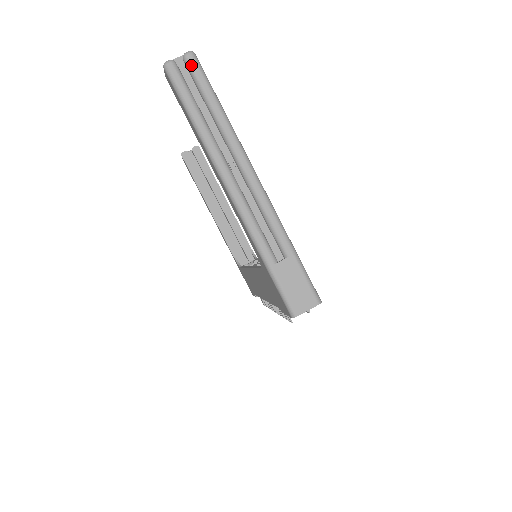
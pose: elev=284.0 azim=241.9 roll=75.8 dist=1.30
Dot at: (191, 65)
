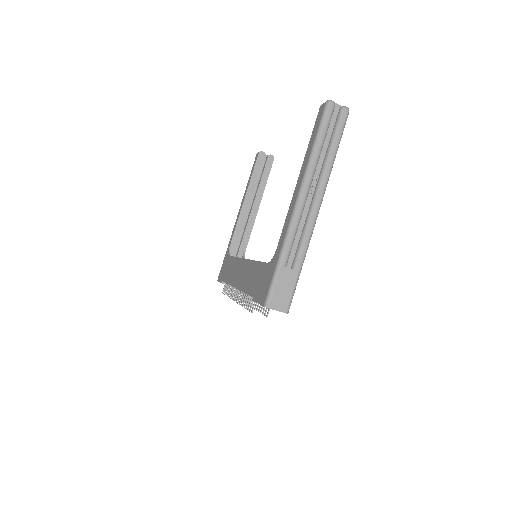
Dot at: (342, 116)
